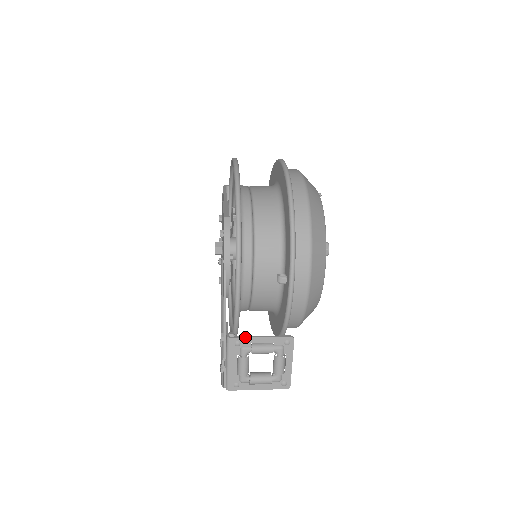
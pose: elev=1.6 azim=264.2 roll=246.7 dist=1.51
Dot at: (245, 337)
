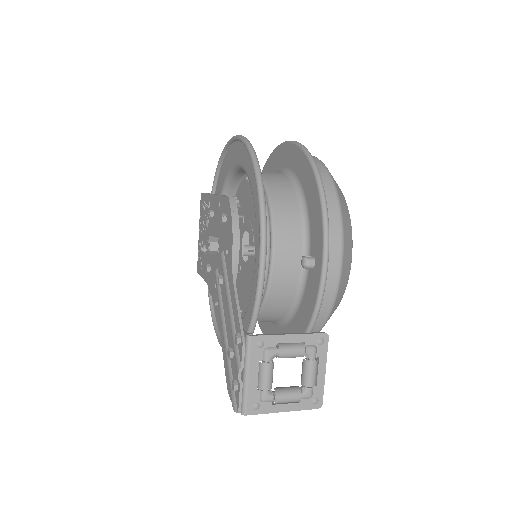
Dot at: (270, 334)
